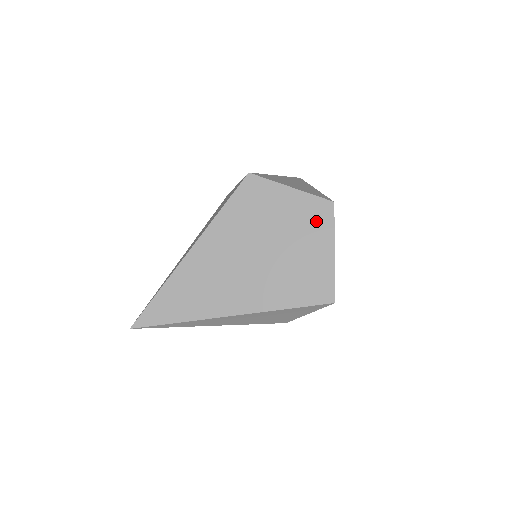
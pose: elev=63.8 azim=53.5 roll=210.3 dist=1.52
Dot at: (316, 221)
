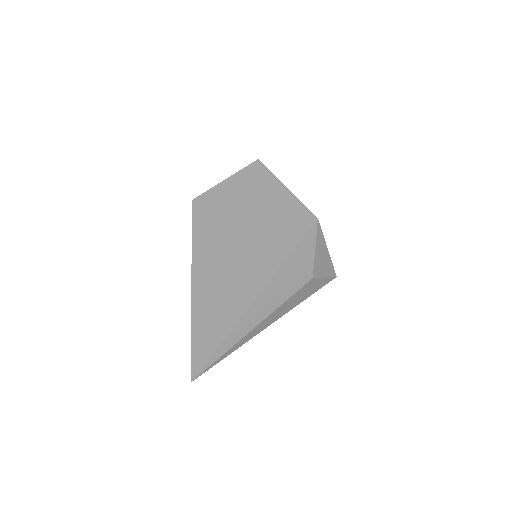
Dot at: (257, 182)
